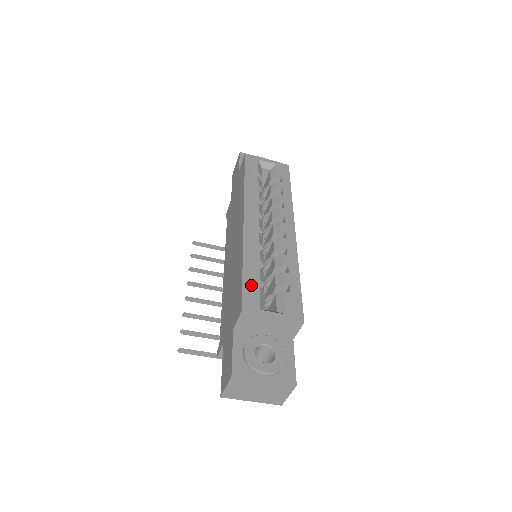
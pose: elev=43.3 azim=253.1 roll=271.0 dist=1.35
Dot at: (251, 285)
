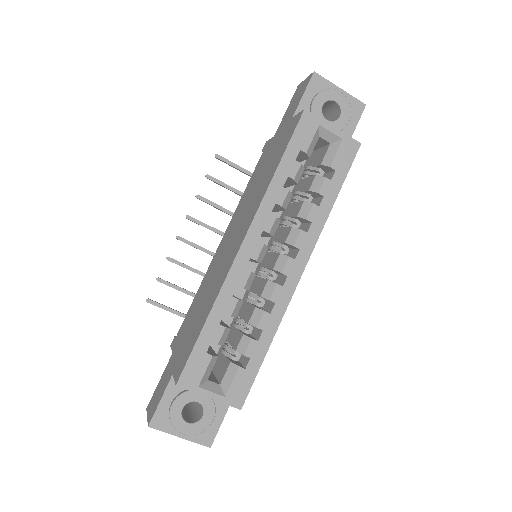
Dot at: (203, 352)
